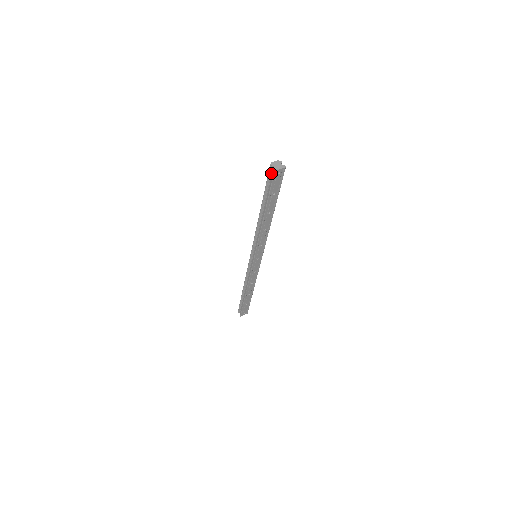
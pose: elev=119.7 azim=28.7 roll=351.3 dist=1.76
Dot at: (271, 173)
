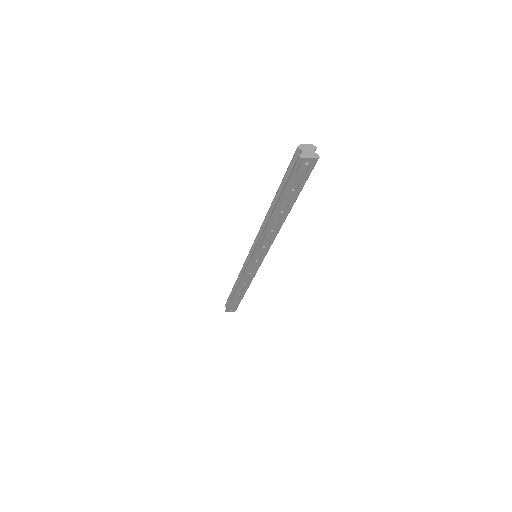
Dot at: (296, 159)
